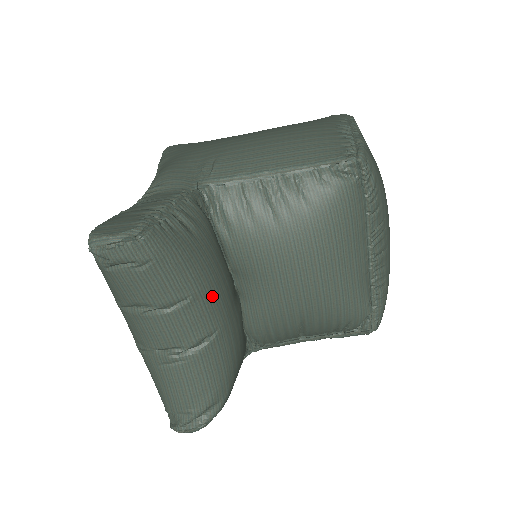
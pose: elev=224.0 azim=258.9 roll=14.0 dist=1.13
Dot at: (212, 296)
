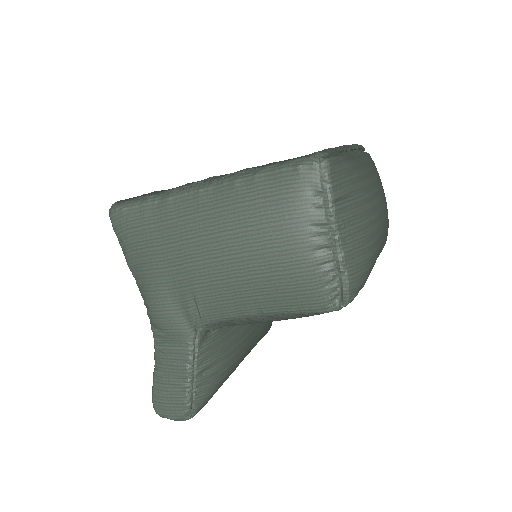
Dot at: (245, 354)
